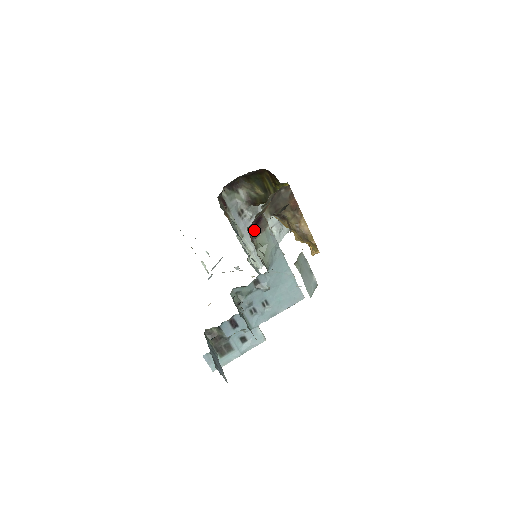
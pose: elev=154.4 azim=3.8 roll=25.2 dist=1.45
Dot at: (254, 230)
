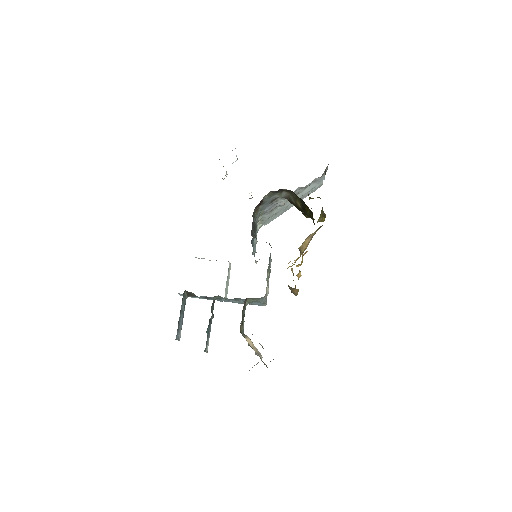
Dot at: occluded
